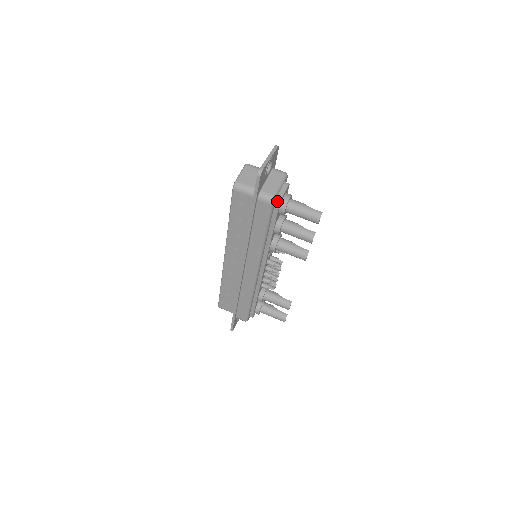
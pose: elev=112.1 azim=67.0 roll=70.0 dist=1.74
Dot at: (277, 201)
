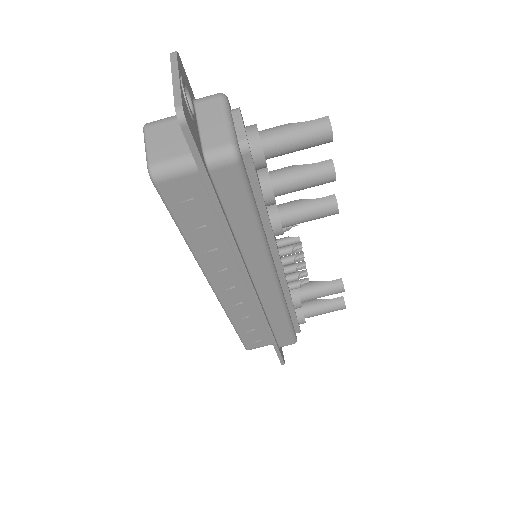
Dot at: (242, 150)
